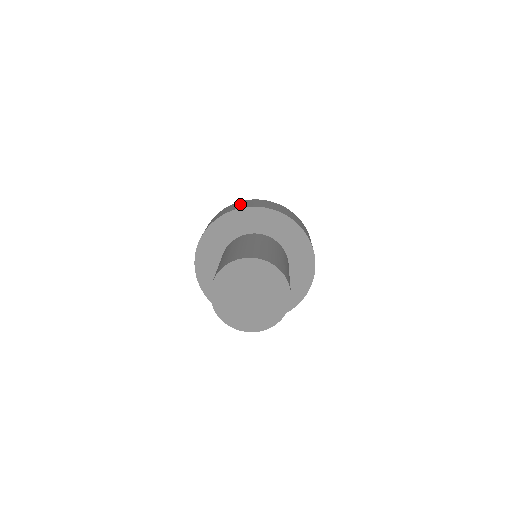
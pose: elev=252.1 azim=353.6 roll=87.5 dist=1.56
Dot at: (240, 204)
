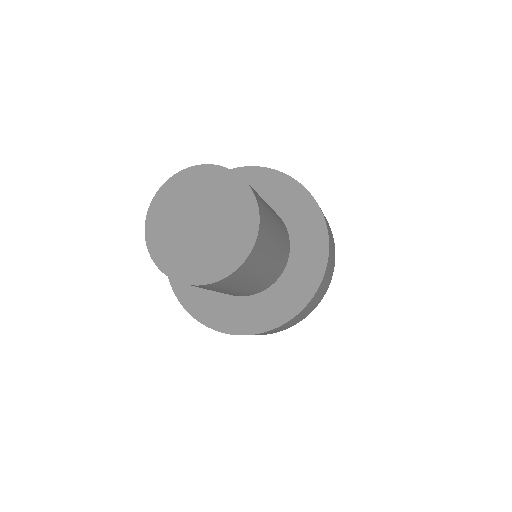
Dot at: occluded
